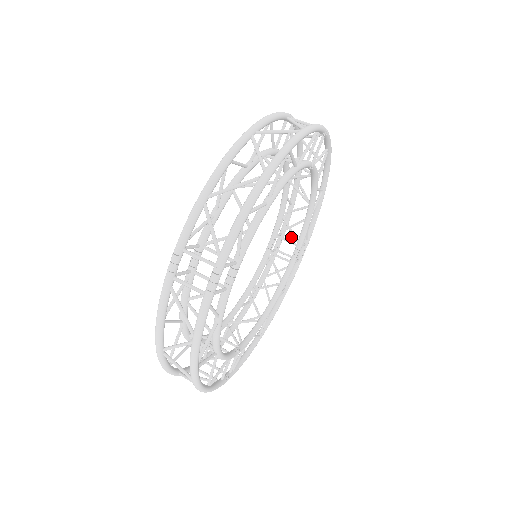
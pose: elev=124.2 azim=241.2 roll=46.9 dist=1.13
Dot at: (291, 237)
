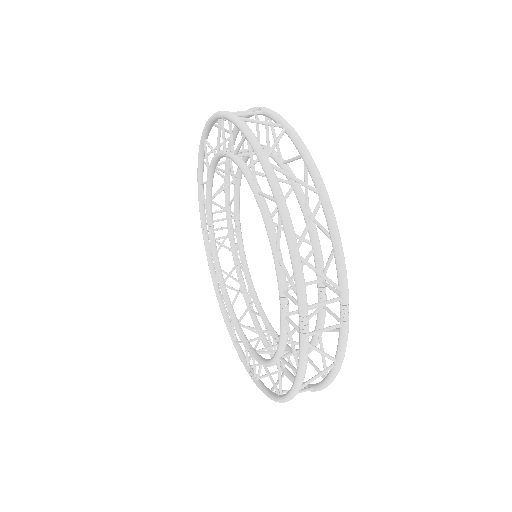
Dot at: (213, 212)
